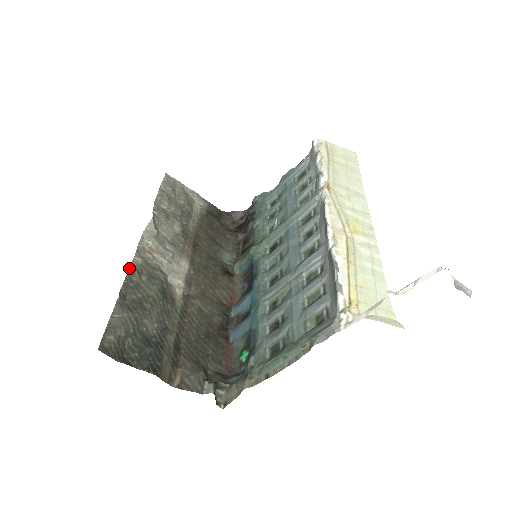
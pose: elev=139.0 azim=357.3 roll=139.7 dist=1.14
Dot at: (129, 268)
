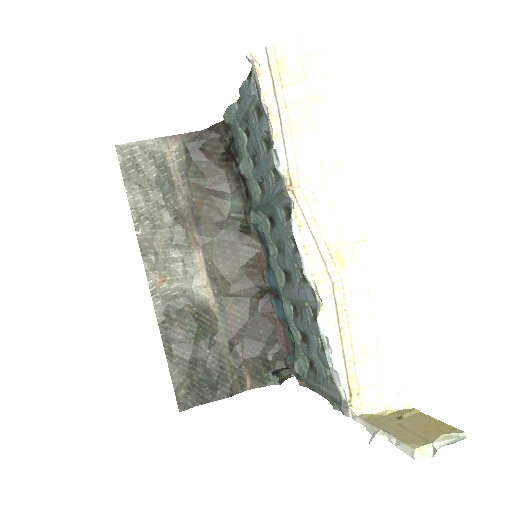
Dot at: occluded
